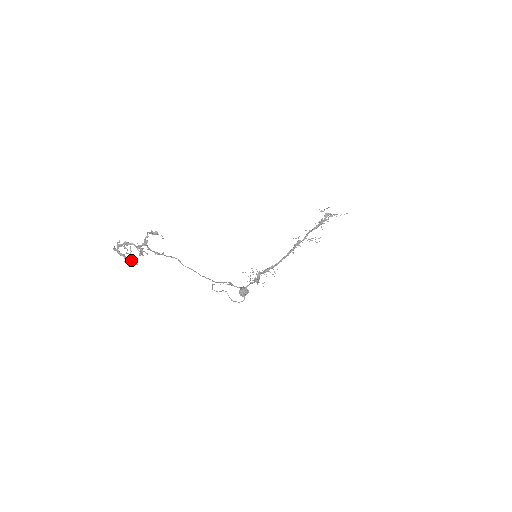
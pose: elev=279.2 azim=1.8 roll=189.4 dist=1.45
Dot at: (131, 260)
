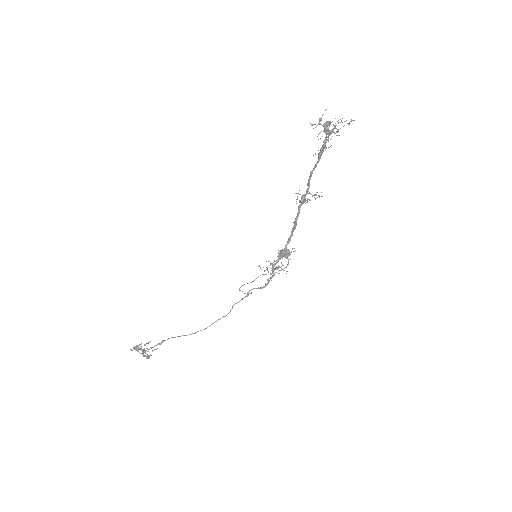
Dot at: (149, 356)
